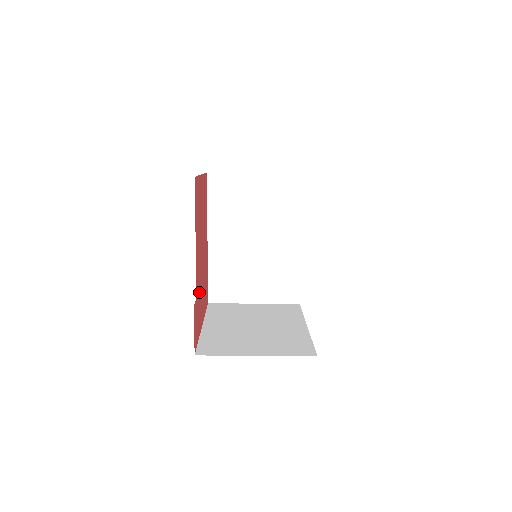
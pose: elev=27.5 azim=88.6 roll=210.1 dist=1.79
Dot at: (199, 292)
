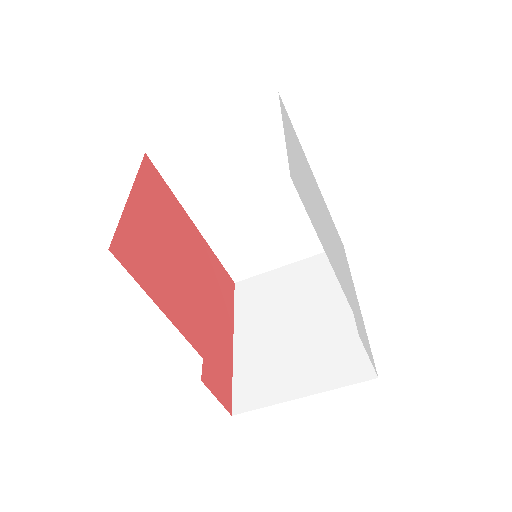
Dot at: (206, 331)
